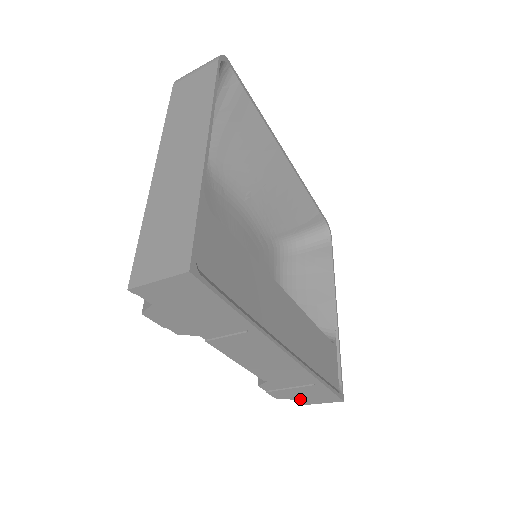
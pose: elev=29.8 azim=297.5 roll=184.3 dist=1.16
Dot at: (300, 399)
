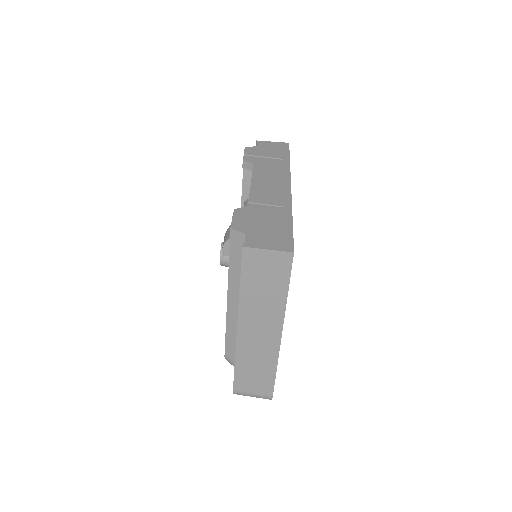
Dot at: (253, 236)
